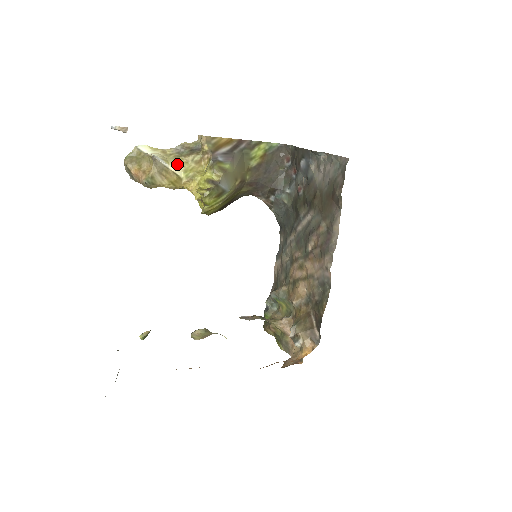
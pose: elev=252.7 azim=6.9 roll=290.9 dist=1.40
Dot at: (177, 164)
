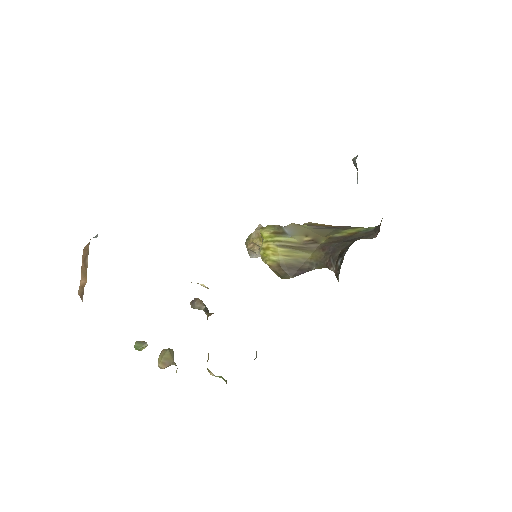
Dot at: occluded
